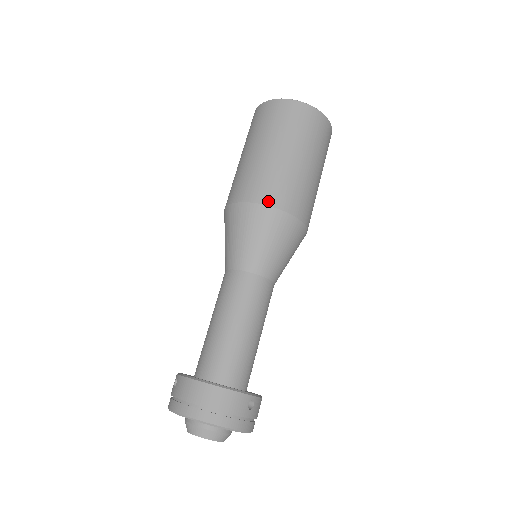
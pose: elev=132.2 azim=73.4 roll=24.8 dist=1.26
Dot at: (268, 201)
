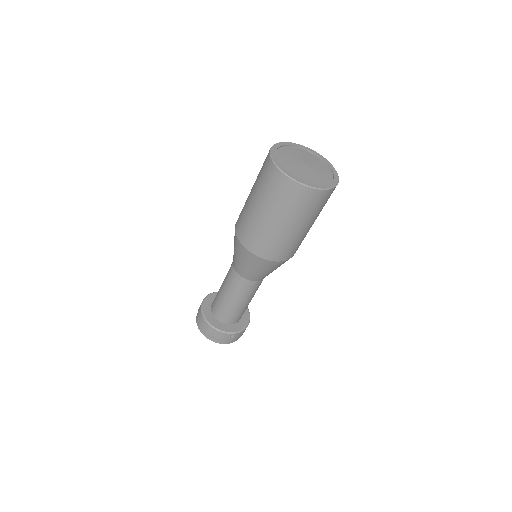
Dot at: (251, 249)
